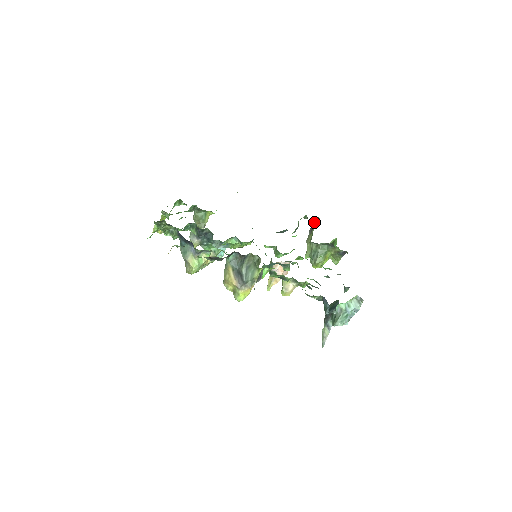
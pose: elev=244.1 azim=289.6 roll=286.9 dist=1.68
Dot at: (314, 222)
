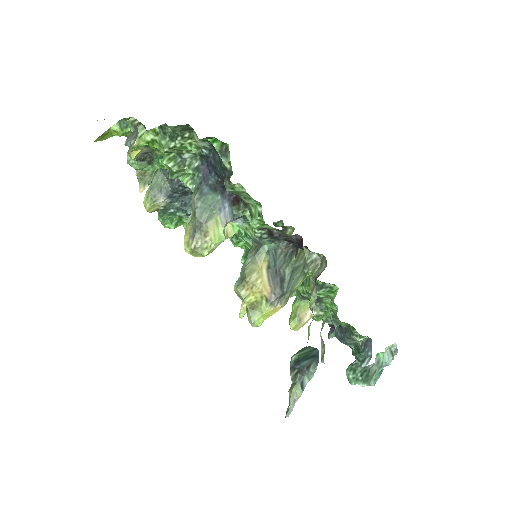
Dot at: occluded
